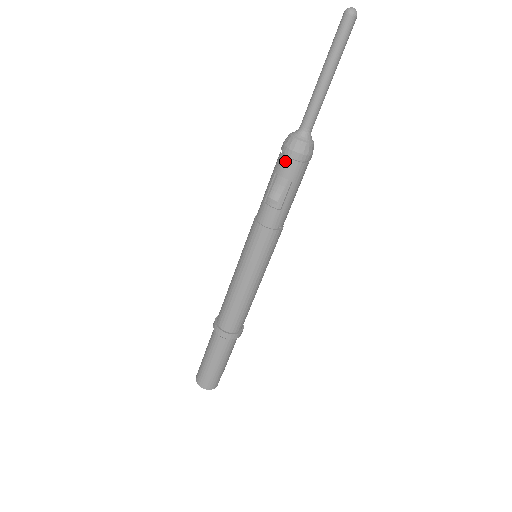
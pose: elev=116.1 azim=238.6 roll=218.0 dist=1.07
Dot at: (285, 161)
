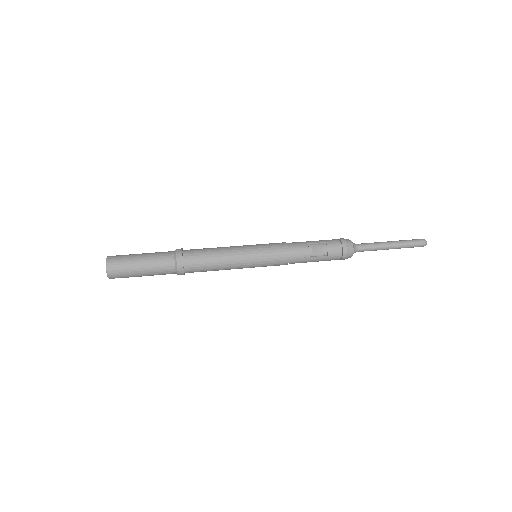
Dot at: (338, 245)
